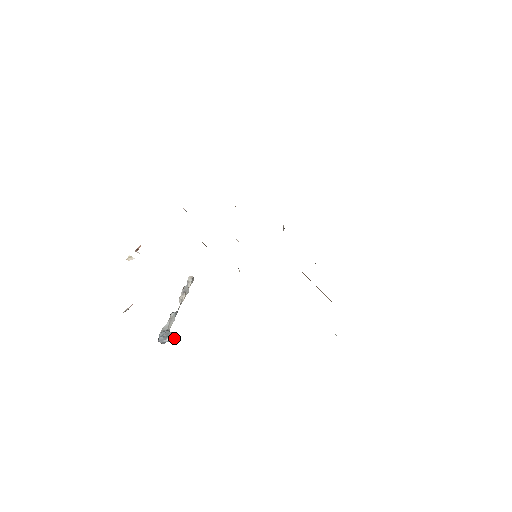
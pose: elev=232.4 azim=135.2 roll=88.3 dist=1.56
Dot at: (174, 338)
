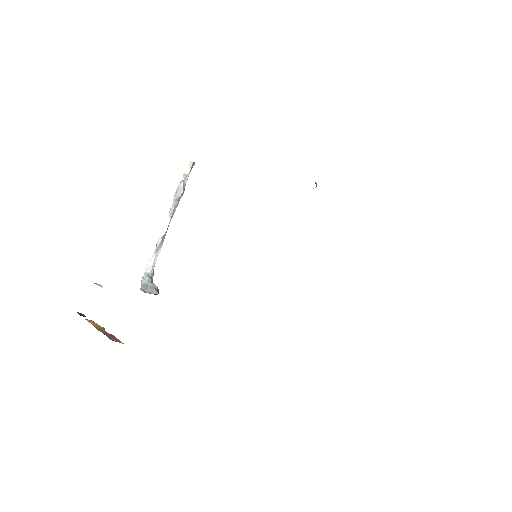
Dot at: (156, 294)
